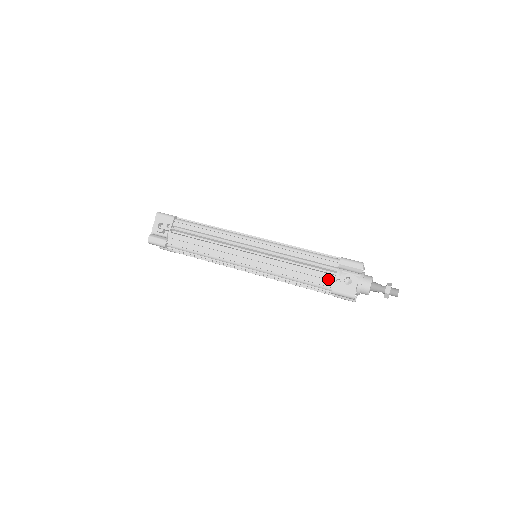
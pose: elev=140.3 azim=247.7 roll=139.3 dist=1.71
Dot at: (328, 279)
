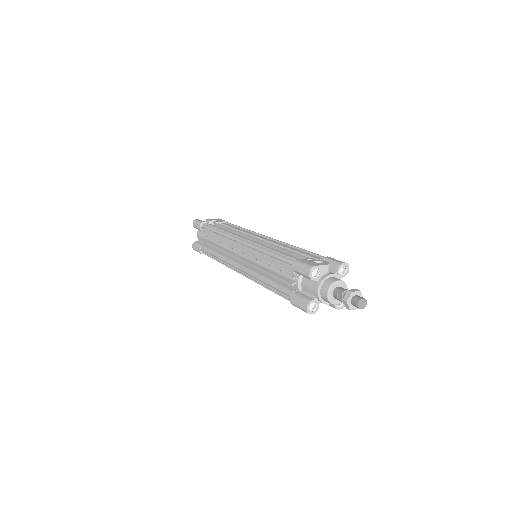
Dot at: occluded
